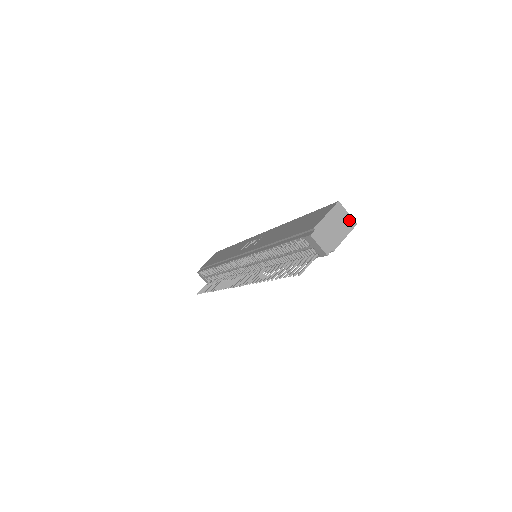
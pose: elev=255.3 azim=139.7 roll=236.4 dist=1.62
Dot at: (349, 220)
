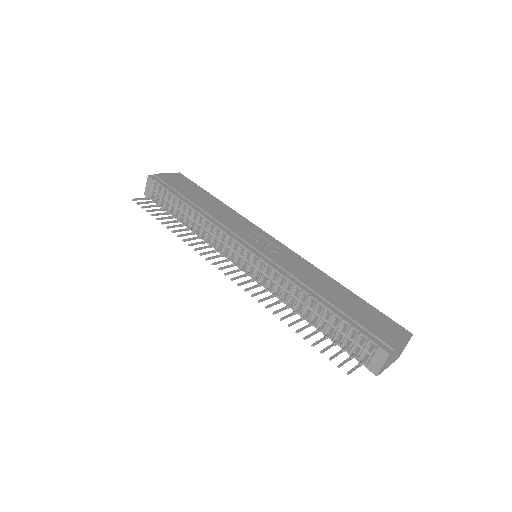
Dot at: (401, 352)
